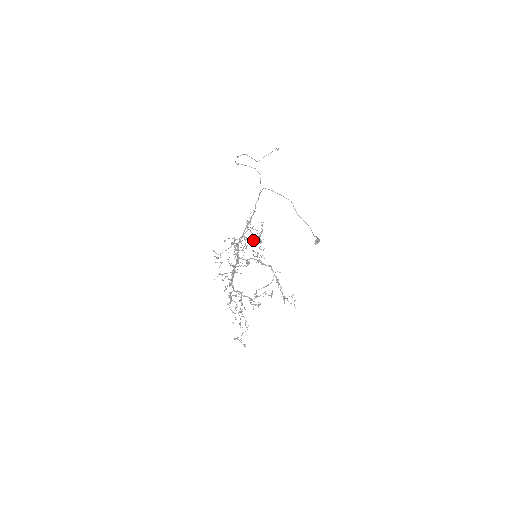
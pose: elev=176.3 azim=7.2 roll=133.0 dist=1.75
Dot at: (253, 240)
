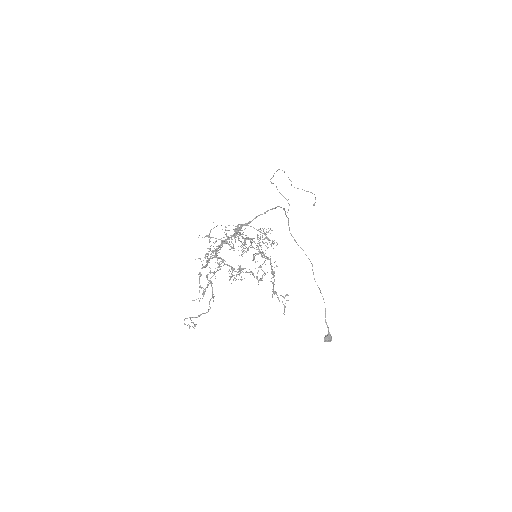
Dot at: (259, 245)
